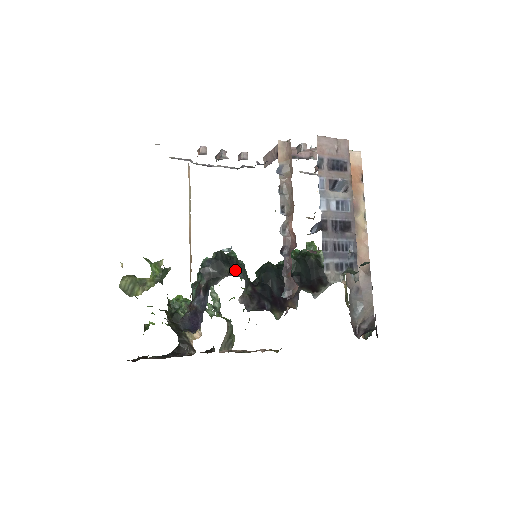
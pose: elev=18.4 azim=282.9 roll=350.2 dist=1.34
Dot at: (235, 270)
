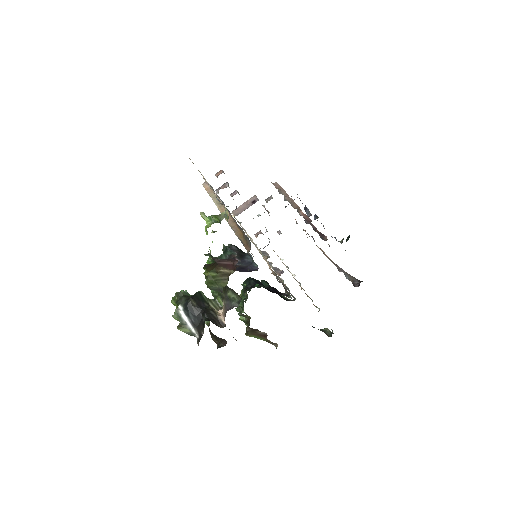
Dot at: occluded
